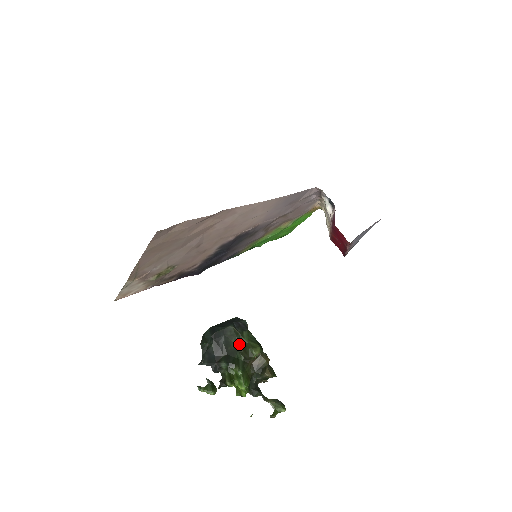
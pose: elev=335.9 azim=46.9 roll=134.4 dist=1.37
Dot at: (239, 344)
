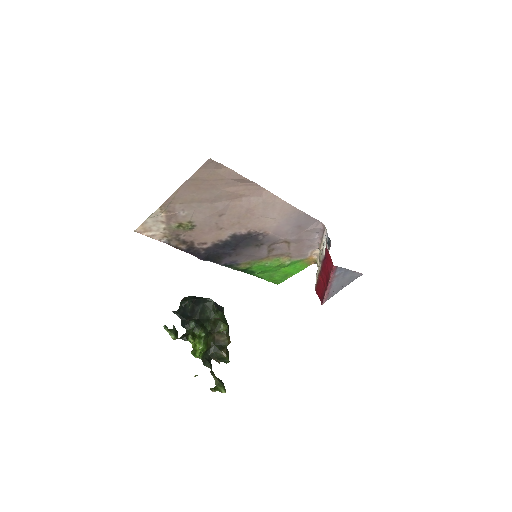
Dot at: (212, 317)
